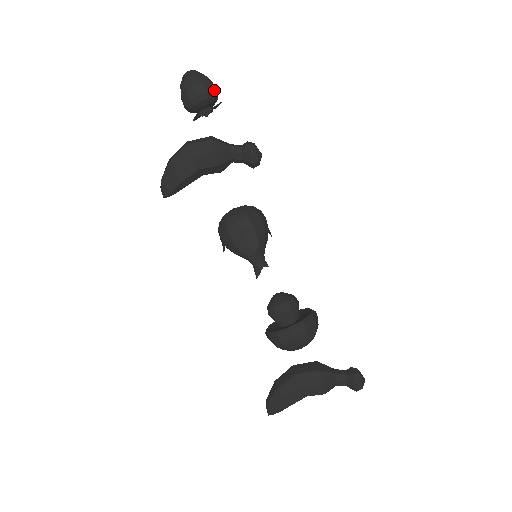
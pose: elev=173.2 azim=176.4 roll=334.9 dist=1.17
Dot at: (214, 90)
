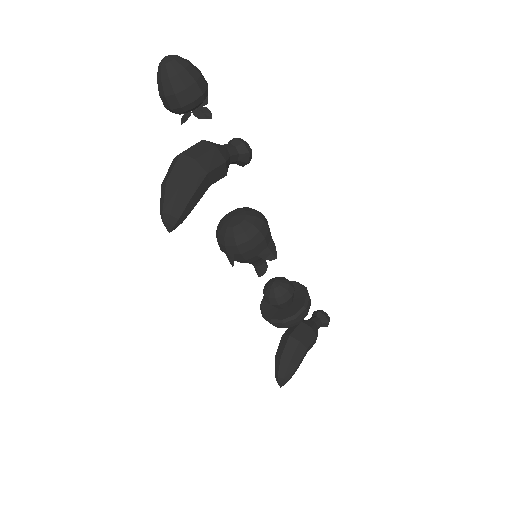
Dot at: occluded
